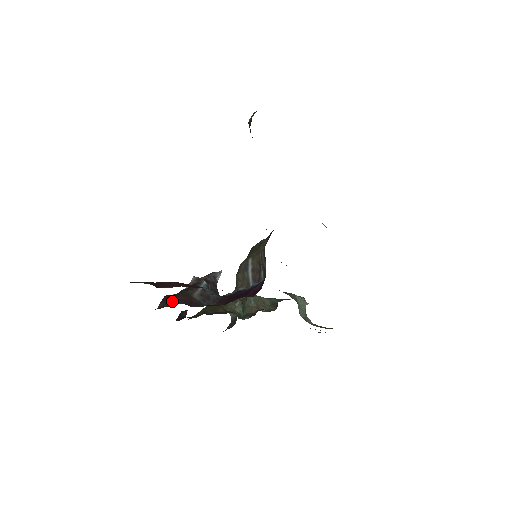
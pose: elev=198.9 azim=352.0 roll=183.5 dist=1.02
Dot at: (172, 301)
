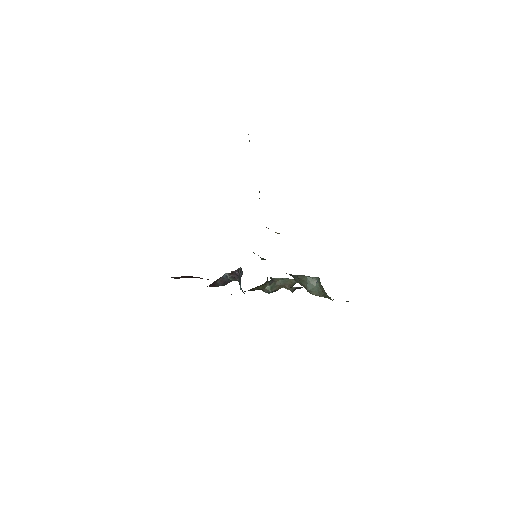
Dot at: (209, 285)
